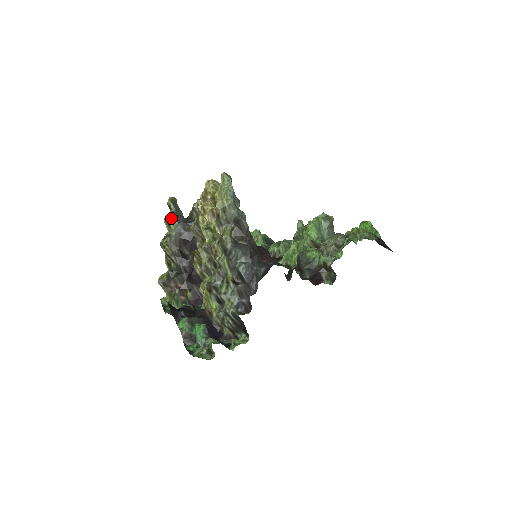
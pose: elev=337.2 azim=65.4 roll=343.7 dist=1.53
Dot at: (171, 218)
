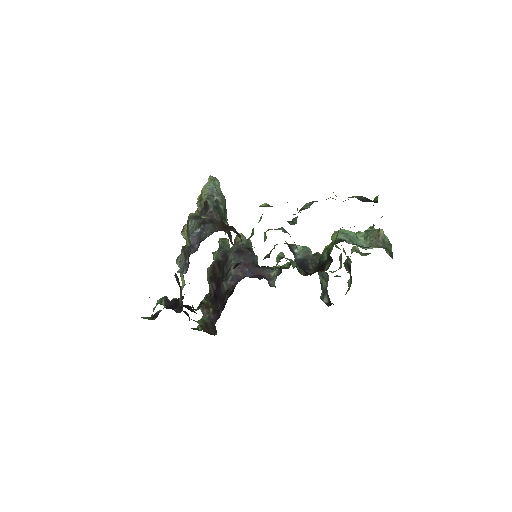
Dot at: occluded
